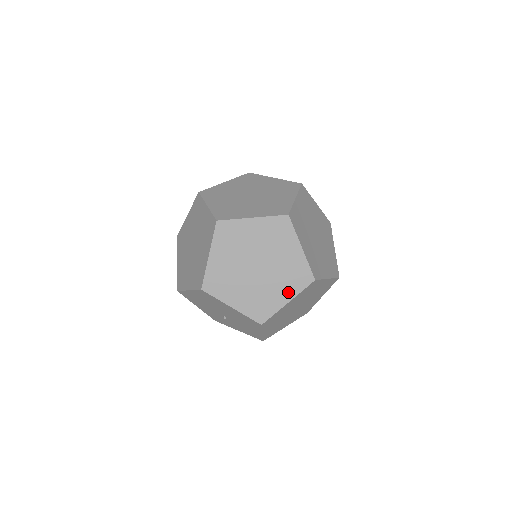
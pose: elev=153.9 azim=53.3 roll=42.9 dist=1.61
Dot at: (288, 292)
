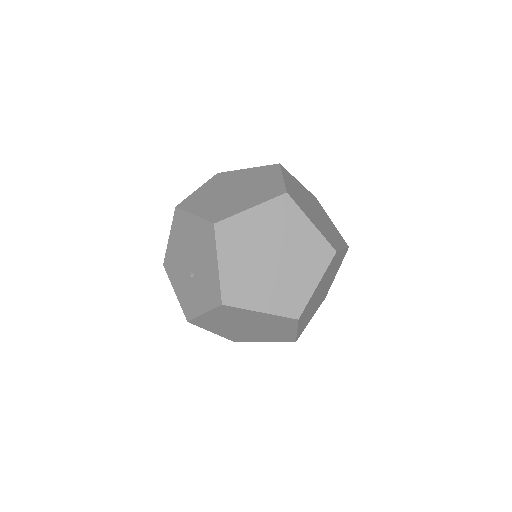
Dot at: (255, 202)
